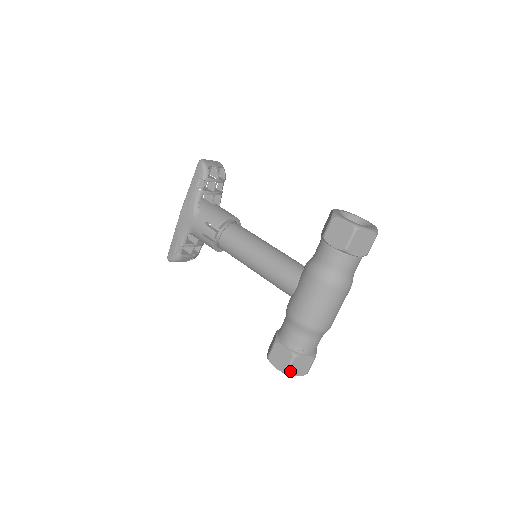
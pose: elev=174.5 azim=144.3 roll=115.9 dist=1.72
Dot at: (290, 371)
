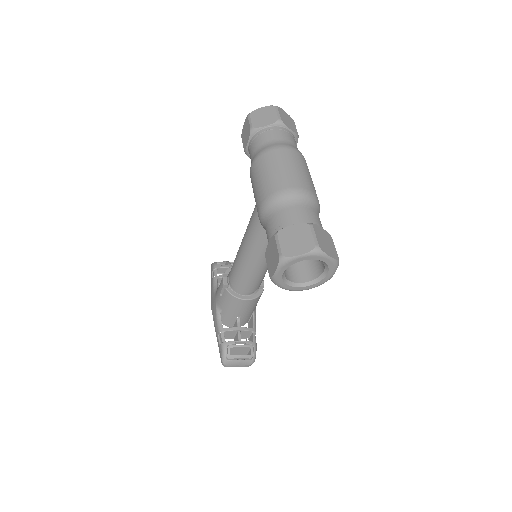
Dot at: (284, 252)
